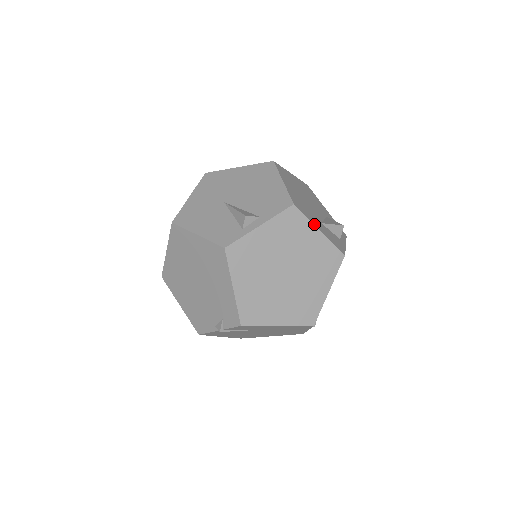
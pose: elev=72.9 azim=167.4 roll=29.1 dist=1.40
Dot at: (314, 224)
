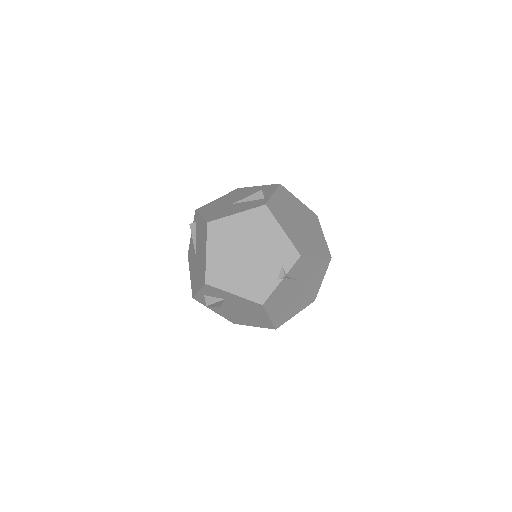
Dot at: (294, 196)
